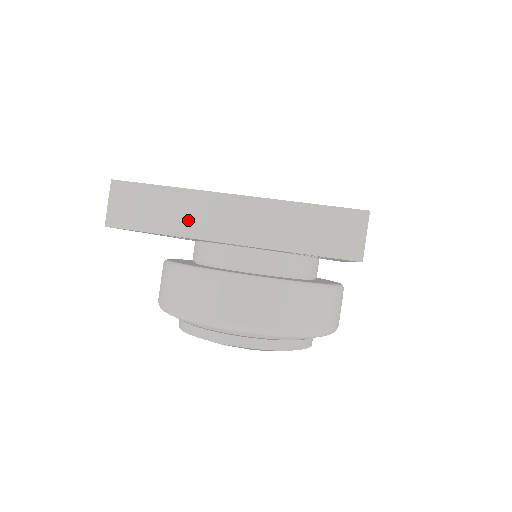
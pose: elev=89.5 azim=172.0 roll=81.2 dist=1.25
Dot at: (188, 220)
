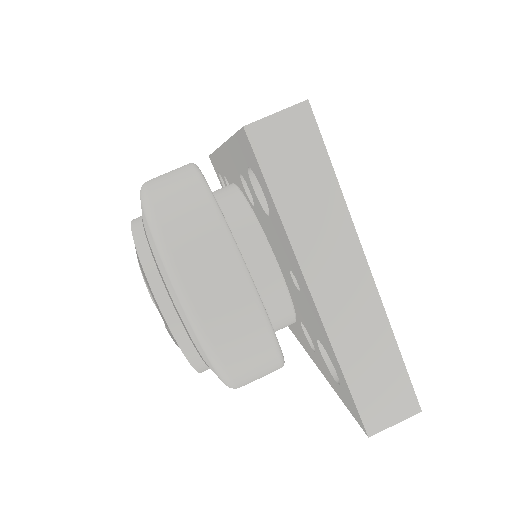
Dot at: (312, 233)
